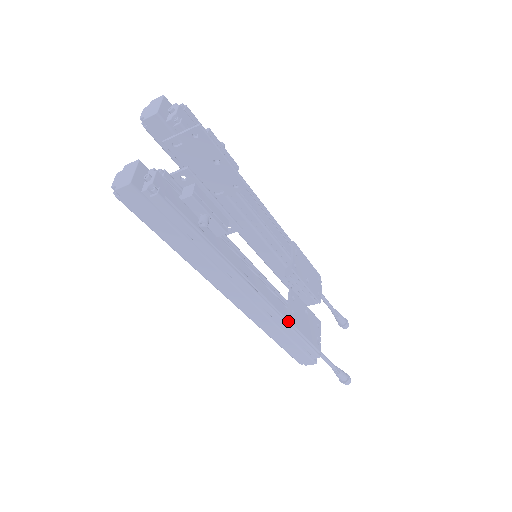
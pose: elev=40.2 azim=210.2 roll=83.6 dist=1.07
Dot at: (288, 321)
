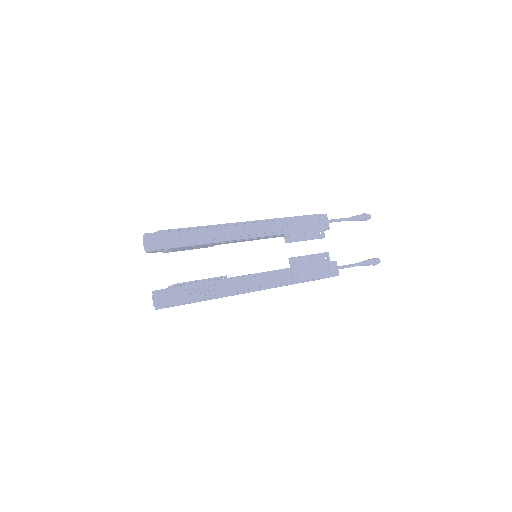
Dot at: (294, 283)
